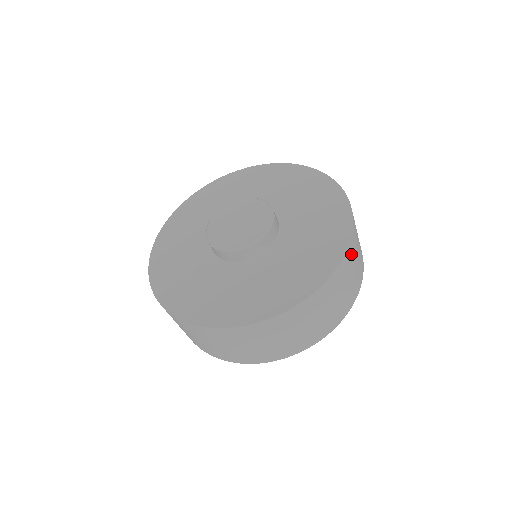
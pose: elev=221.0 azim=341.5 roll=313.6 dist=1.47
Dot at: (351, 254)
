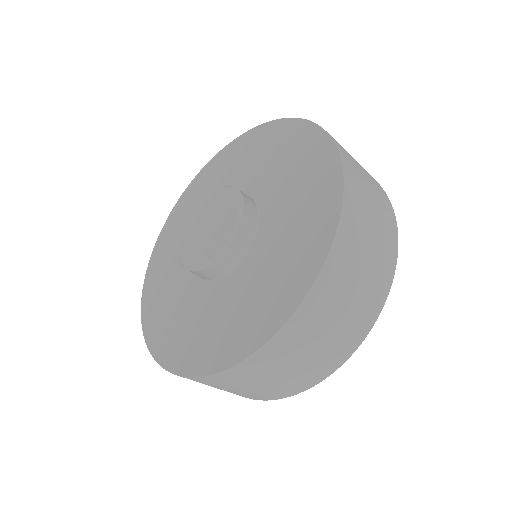
Dot at: (267, 360)
